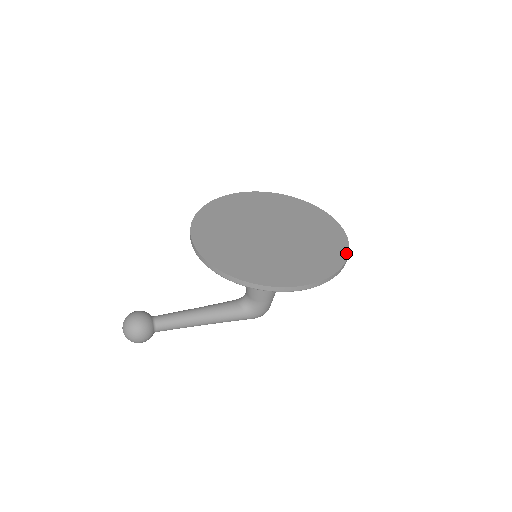
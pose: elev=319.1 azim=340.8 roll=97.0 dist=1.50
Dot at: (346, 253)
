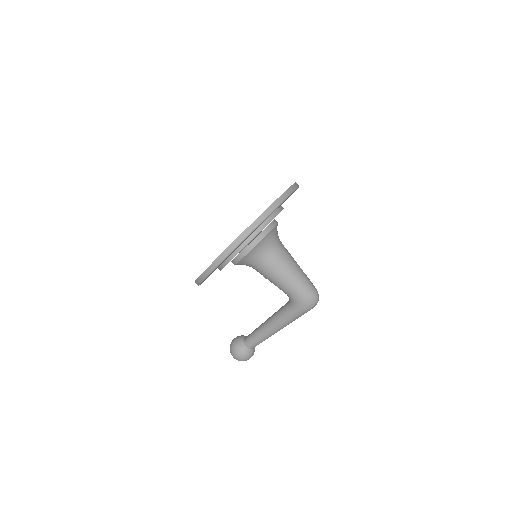
Dot at: (262, 213)
